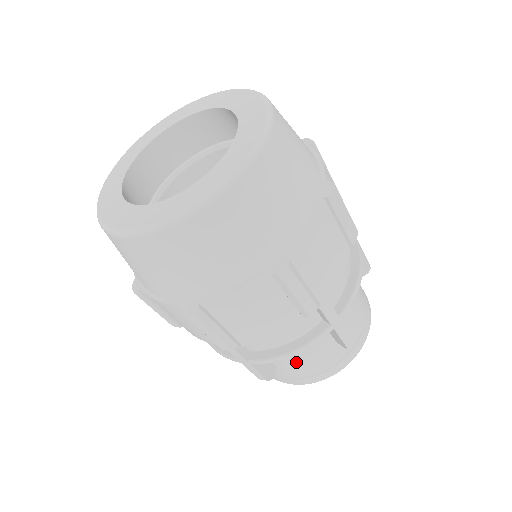
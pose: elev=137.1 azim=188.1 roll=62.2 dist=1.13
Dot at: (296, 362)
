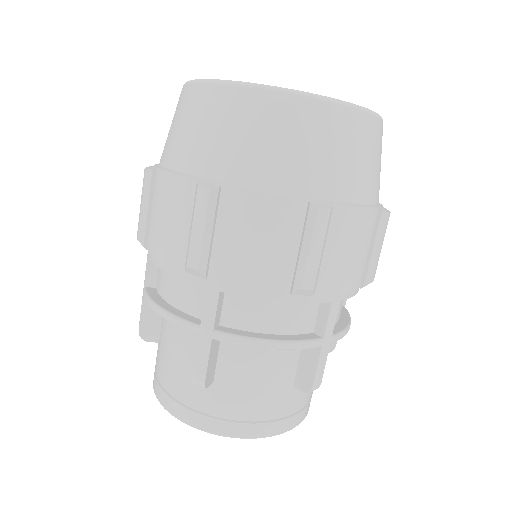
Dot at: (166, 350)
